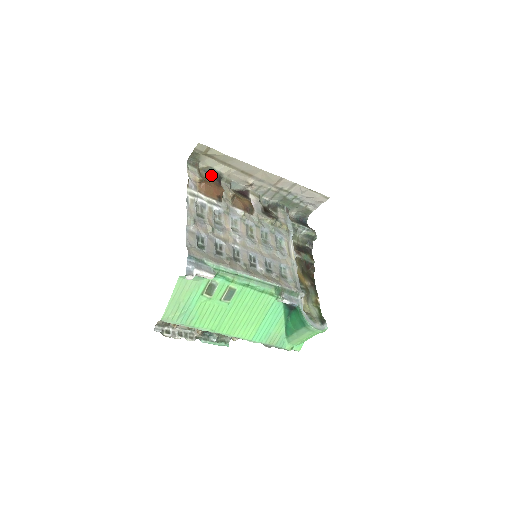
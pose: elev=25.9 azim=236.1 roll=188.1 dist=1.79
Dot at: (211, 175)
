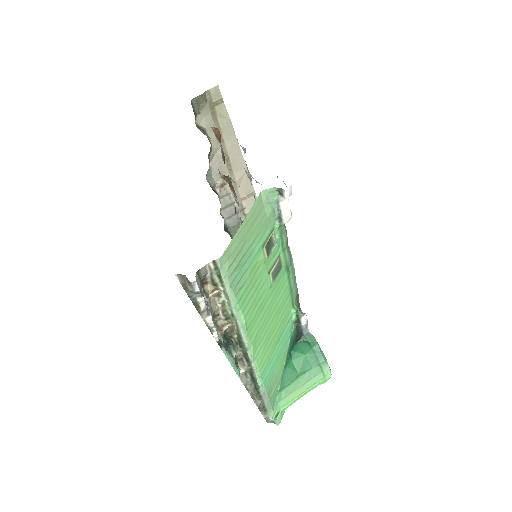
Dot at: (209, 137)
